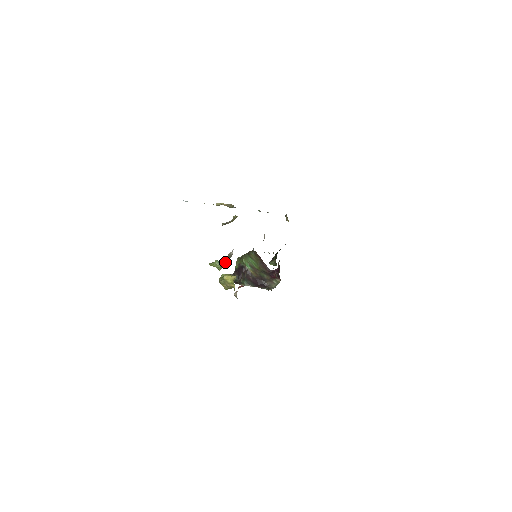
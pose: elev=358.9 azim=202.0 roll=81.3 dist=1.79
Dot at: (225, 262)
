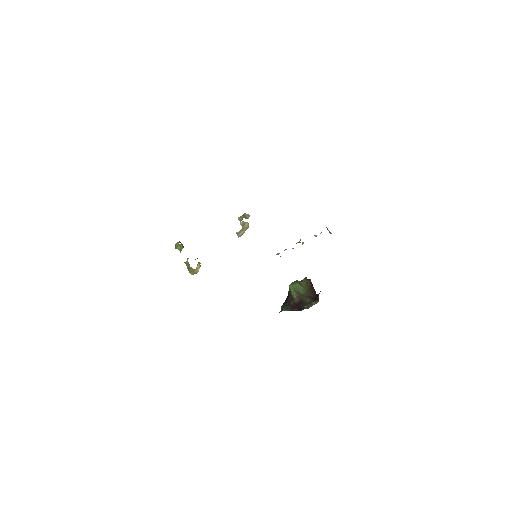
Dot at: occluded
